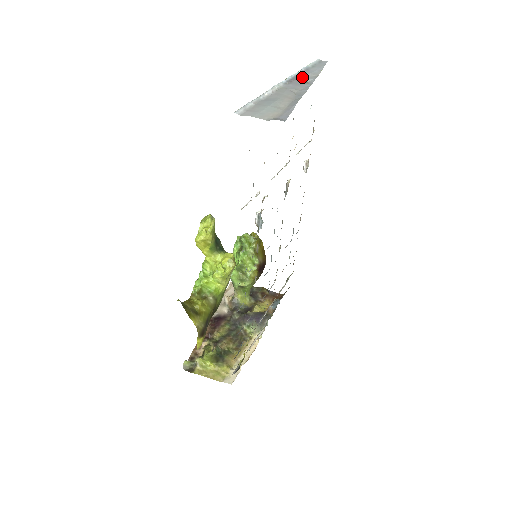
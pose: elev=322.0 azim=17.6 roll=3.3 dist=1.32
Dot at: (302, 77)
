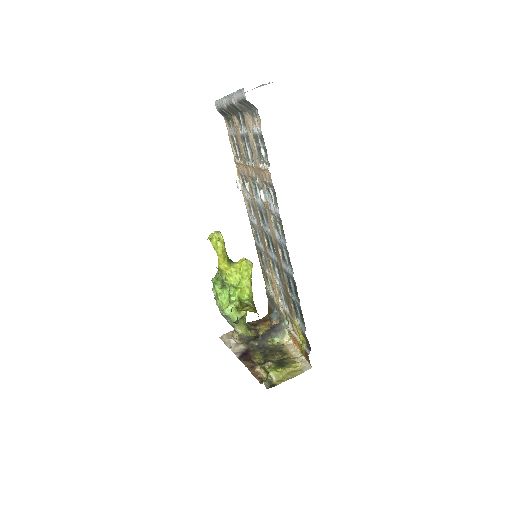
Dot at: occluded
